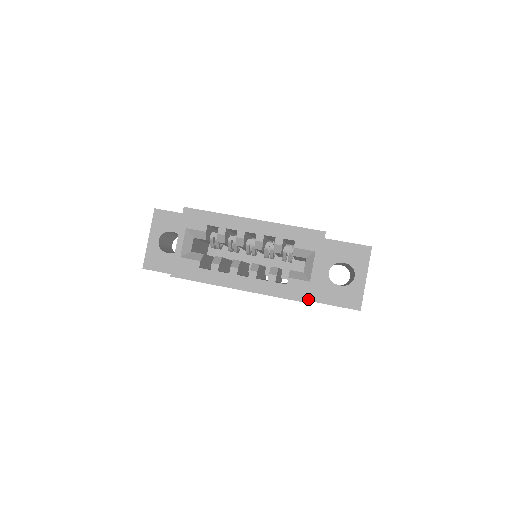
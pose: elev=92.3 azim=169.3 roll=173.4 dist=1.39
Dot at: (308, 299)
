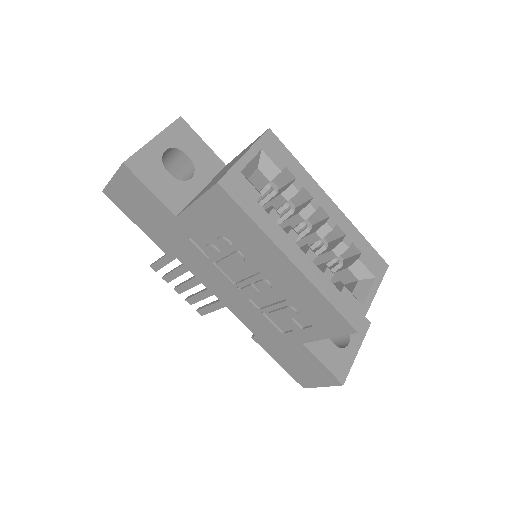
Dot at: (356, 323)
